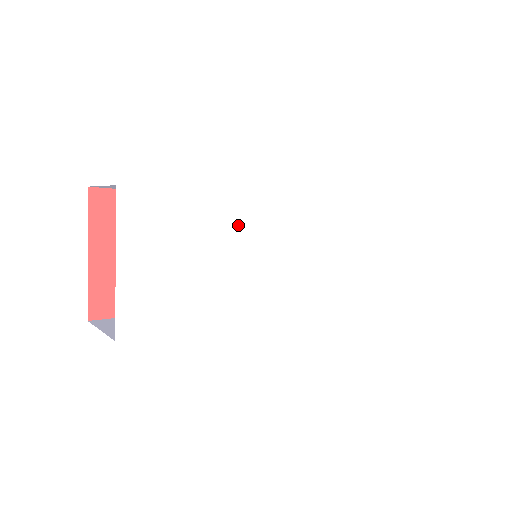
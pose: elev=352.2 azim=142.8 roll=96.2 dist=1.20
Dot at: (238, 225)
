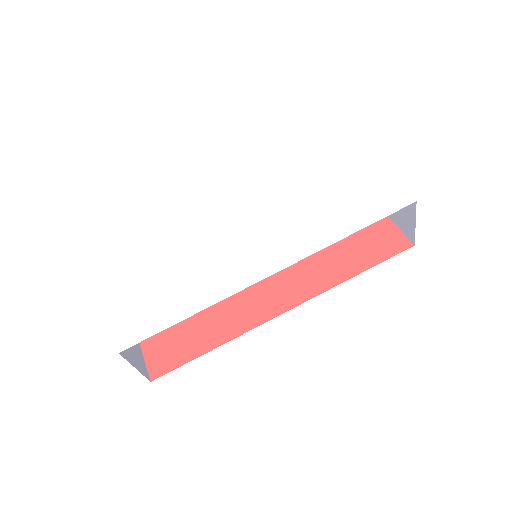
Dot at: (196, 237)
